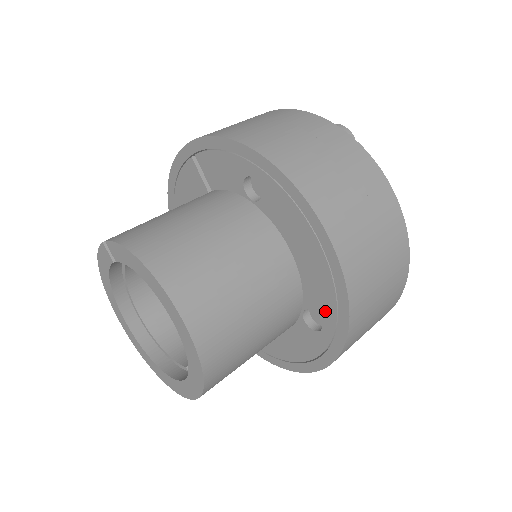
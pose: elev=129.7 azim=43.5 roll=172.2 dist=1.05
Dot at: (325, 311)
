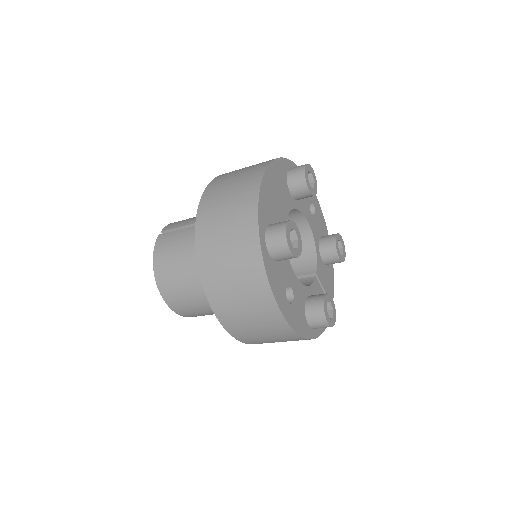
Dot at: occluded
